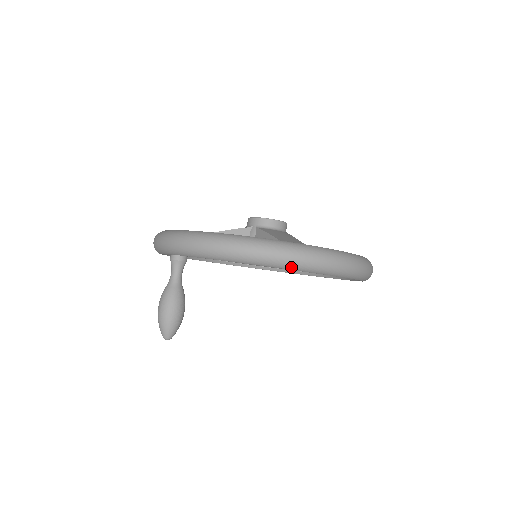
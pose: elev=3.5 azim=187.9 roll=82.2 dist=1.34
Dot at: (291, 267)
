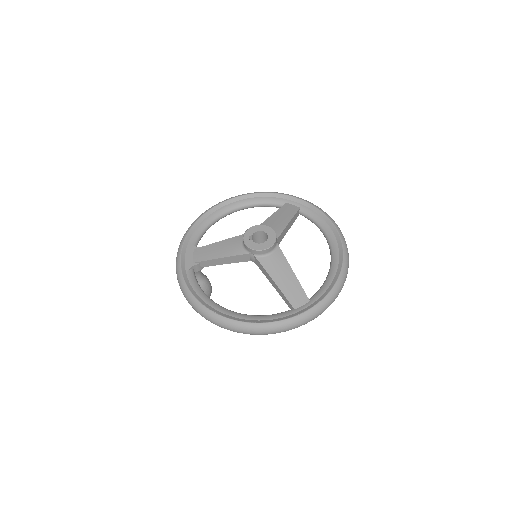
Dot at: occluded
